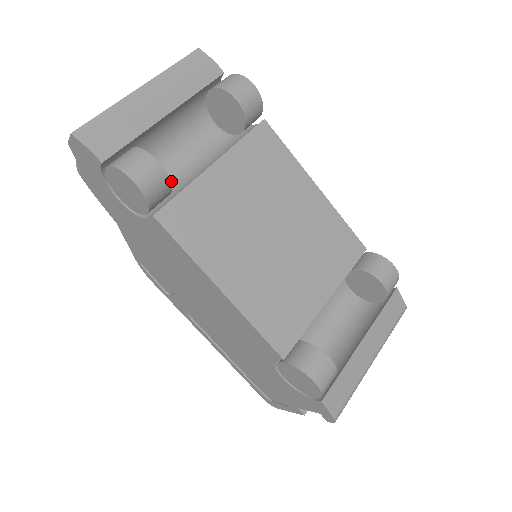
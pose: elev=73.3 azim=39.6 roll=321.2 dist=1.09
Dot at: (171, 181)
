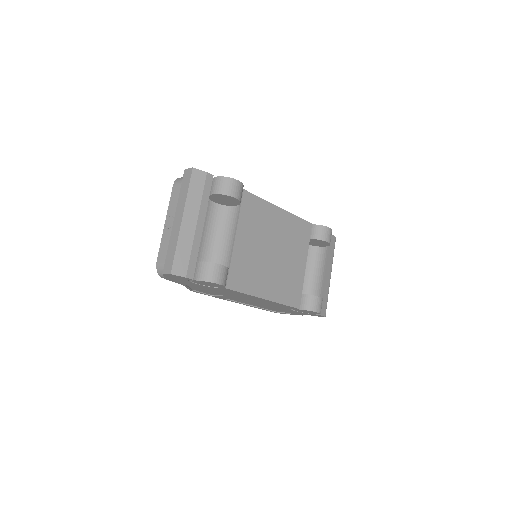
Dot at: (212, 255)
